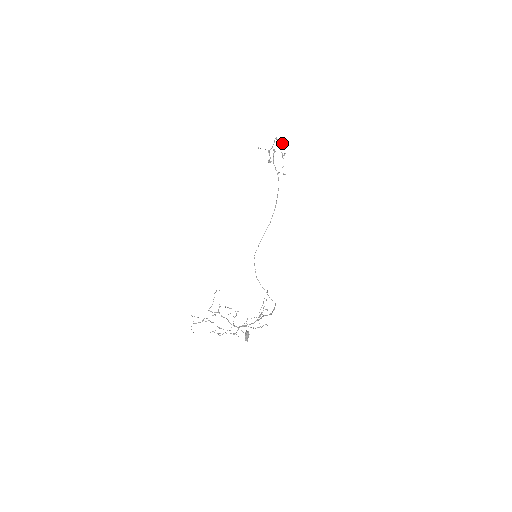
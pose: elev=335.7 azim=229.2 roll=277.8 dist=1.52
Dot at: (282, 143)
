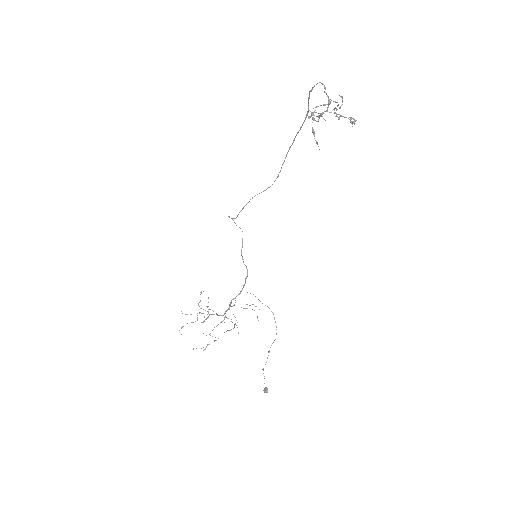
Dot at: (354, 120)
